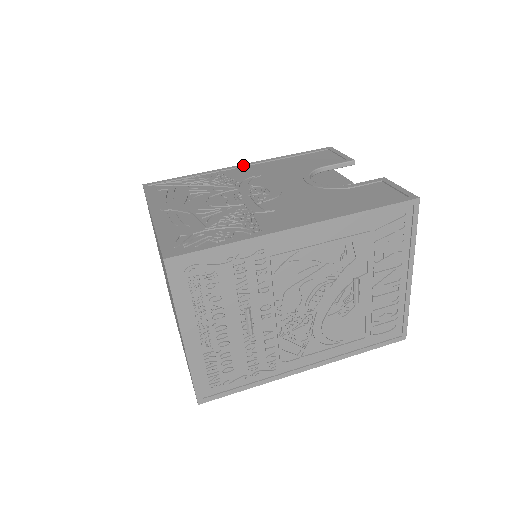
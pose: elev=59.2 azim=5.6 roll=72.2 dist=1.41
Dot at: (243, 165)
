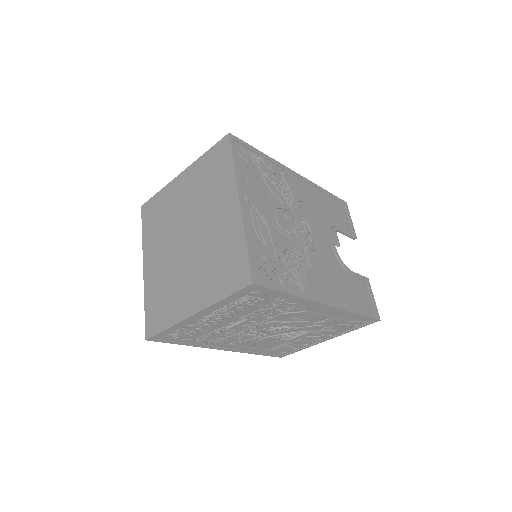
Dot at: (298, 175)
